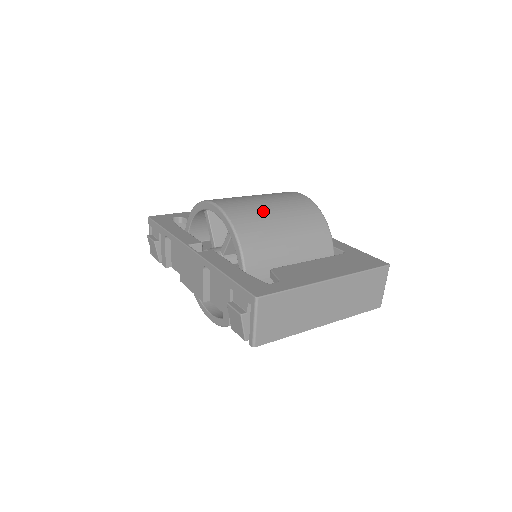
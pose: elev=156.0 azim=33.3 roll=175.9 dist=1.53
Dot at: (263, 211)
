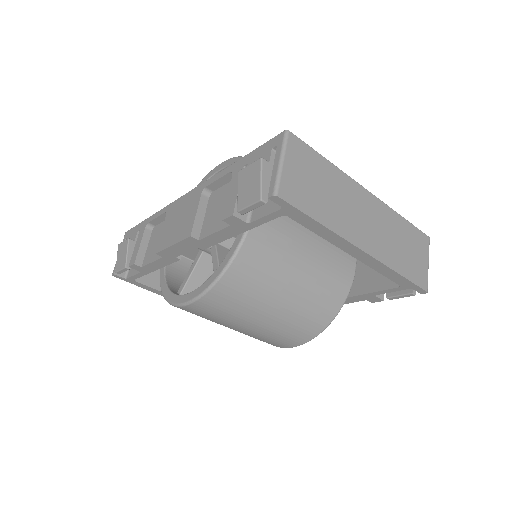
Dot at: occluded
